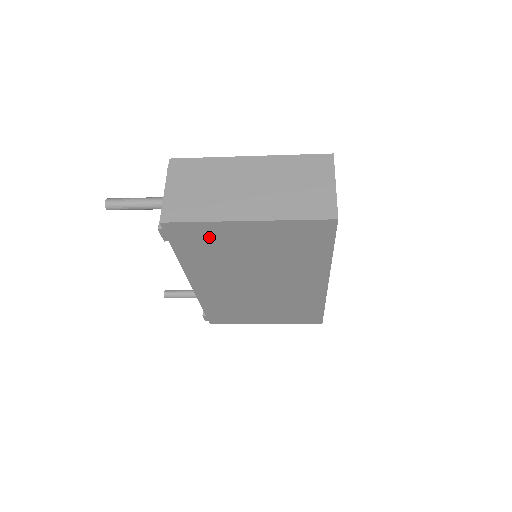
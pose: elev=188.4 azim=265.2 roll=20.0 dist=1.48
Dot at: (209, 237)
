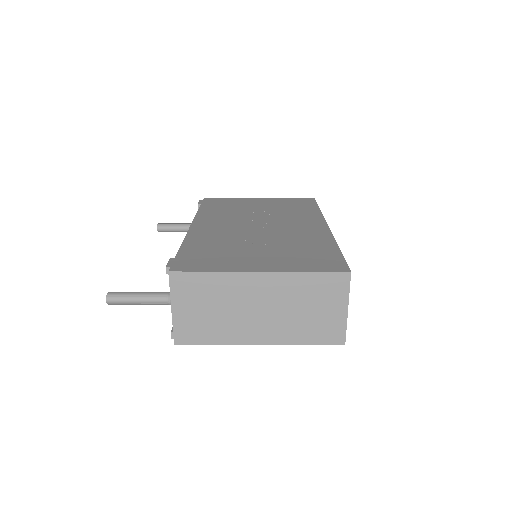
Dot at: occluded
